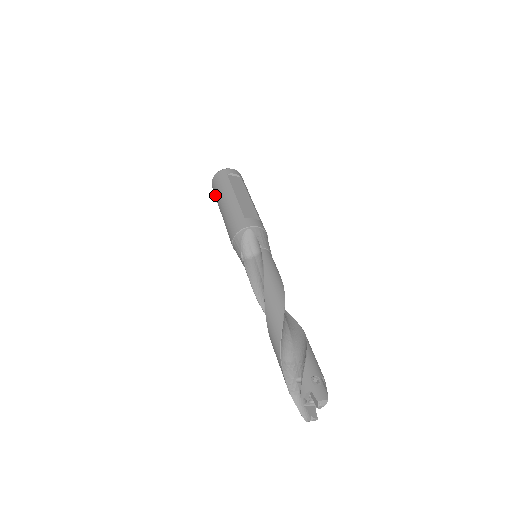
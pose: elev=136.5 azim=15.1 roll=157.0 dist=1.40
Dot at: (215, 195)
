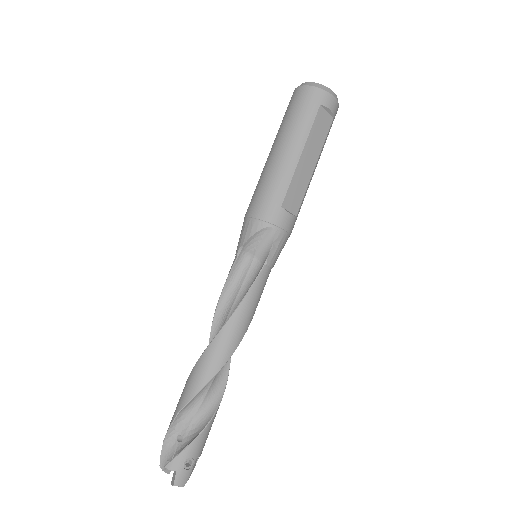
Dot at: (285, 114)
